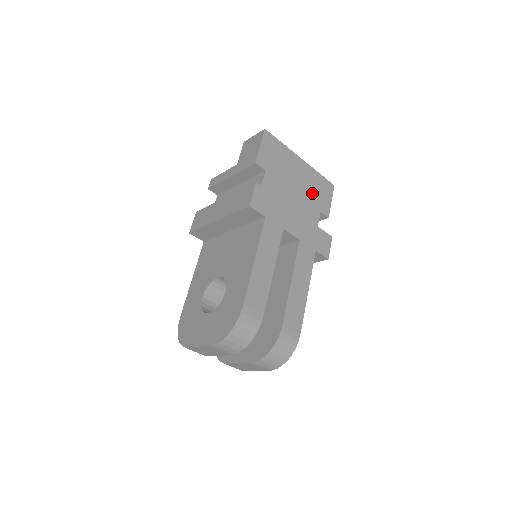
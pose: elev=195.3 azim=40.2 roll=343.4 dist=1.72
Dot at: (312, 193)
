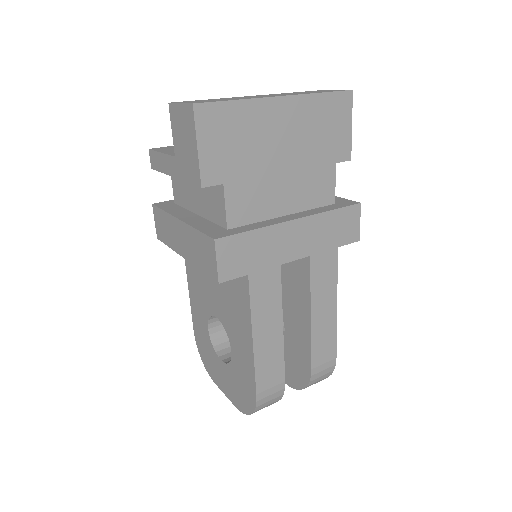
Dot at: (314, 144)
